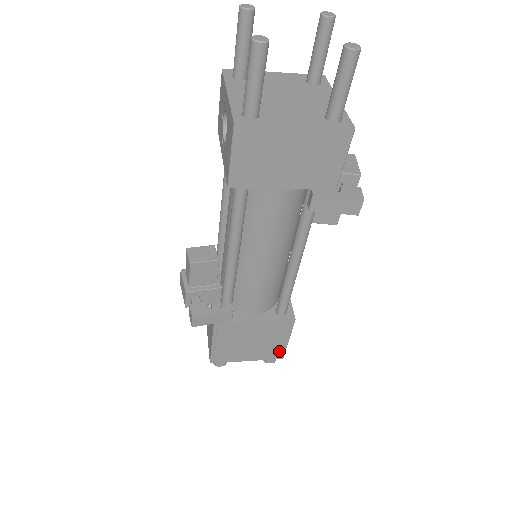
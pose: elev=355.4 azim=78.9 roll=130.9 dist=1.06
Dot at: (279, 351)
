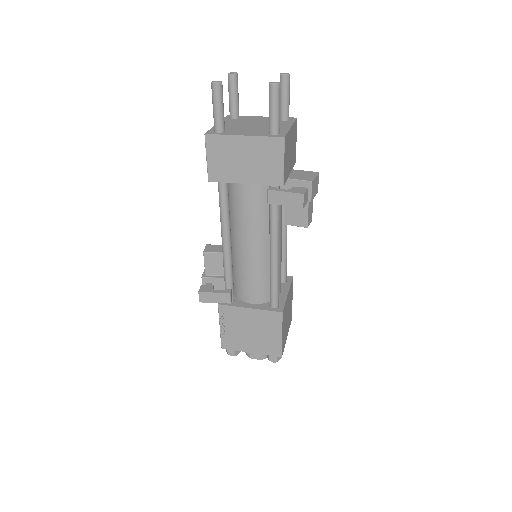
Dot at: (276, 347)
